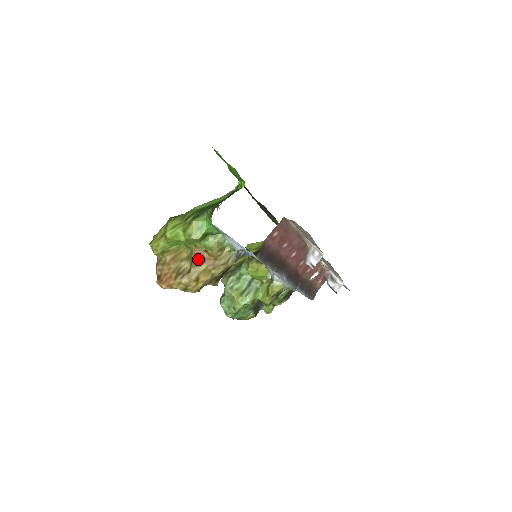
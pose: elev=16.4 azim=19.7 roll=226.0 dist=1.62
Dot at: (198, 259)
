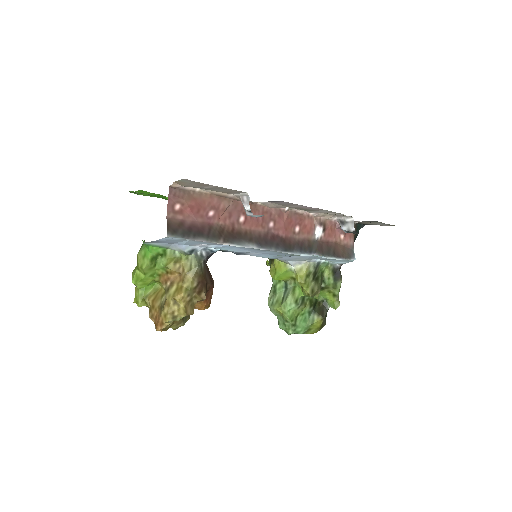
Dot at: (167, 284)
